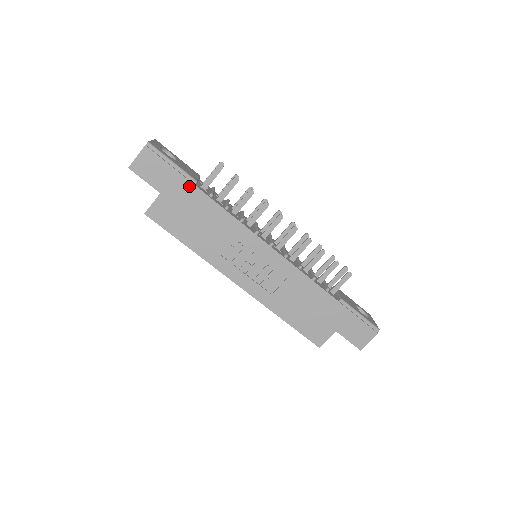
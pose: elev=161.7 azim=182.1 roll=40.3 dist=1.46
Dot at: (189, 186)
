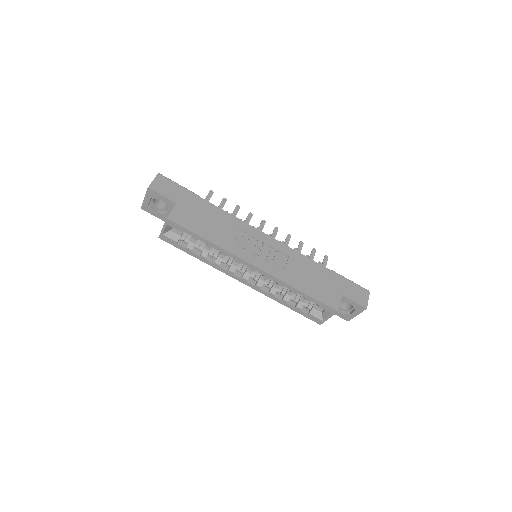
Dot at: (196, 198)
